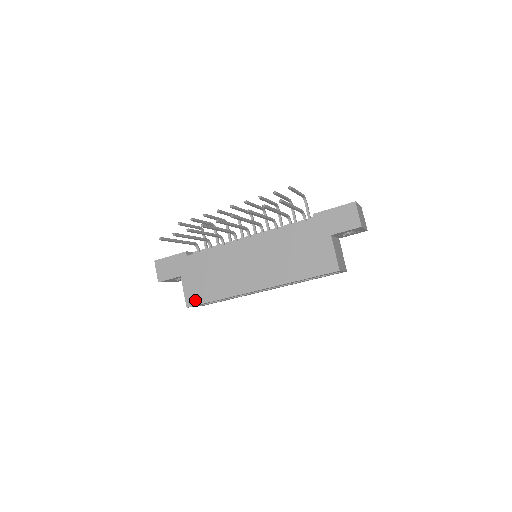
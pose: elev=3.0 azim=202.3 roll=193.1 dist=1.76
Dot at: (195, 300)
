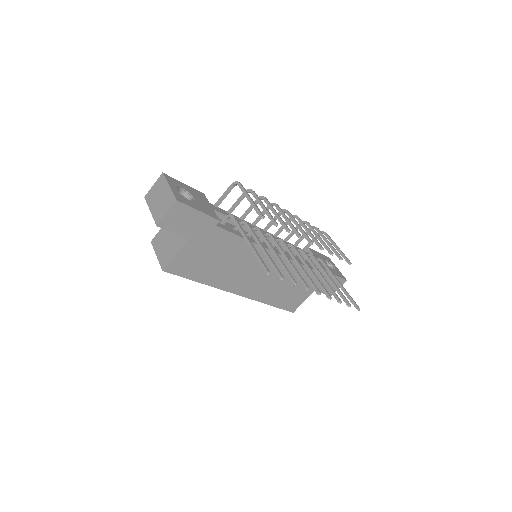
Dot at: (179, 270)
